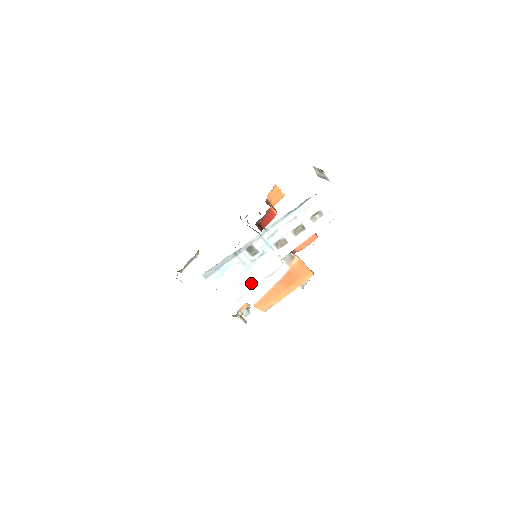
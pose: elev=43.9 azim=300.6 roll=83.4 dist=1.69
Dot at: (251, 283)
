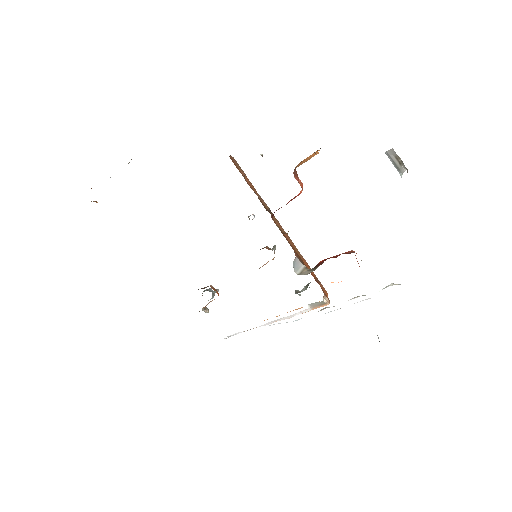
Dot at: occluded
